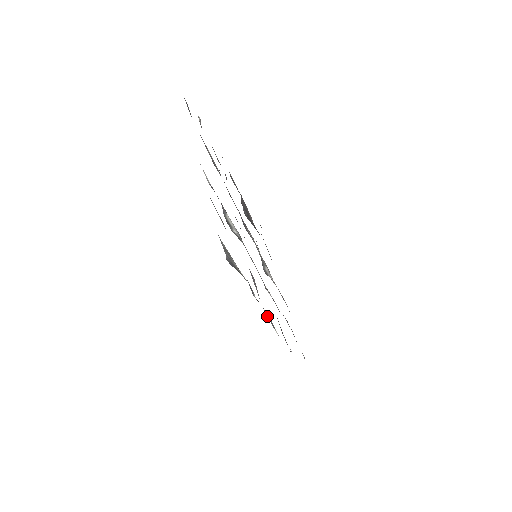
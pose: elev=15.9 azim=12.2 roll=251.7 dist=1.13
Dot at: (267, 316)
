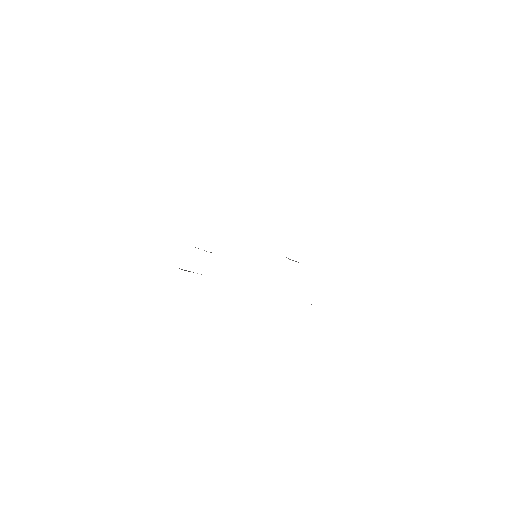
Dot at: occluded
